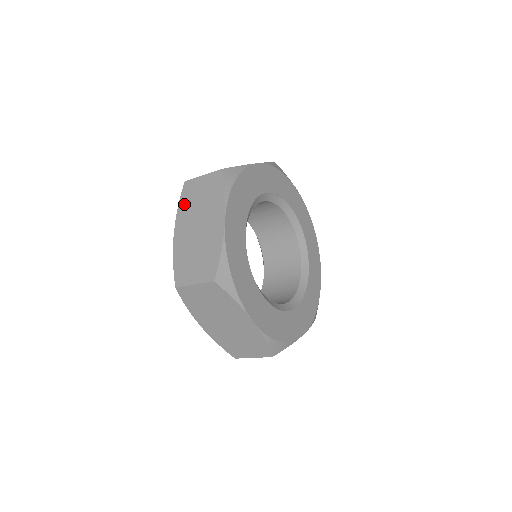
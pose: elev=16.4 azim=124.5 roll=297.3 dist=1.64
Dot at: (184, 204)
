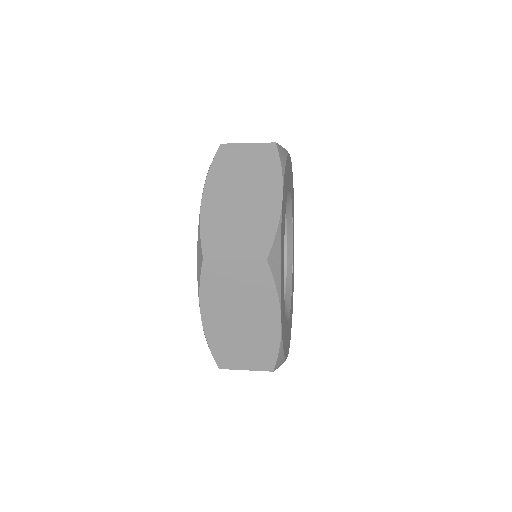
Dot at: (220, 167)
